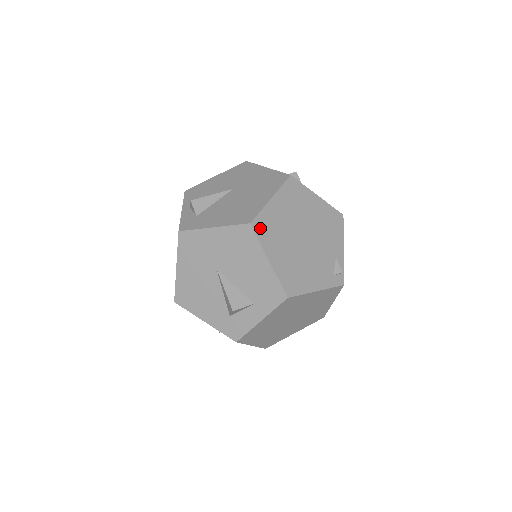
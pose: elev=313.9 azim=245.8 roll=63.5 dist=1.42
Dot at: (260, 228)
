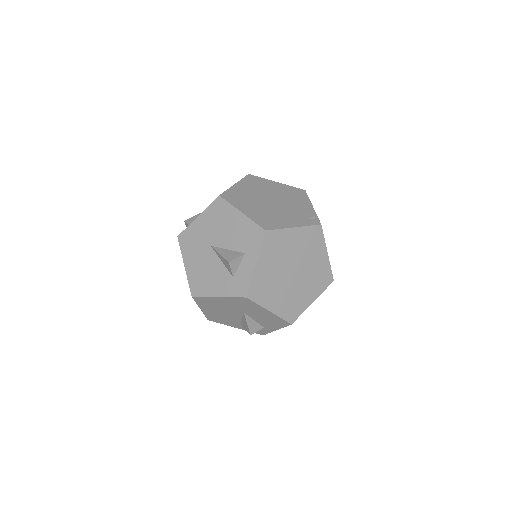
Dot at: (229, 197)
